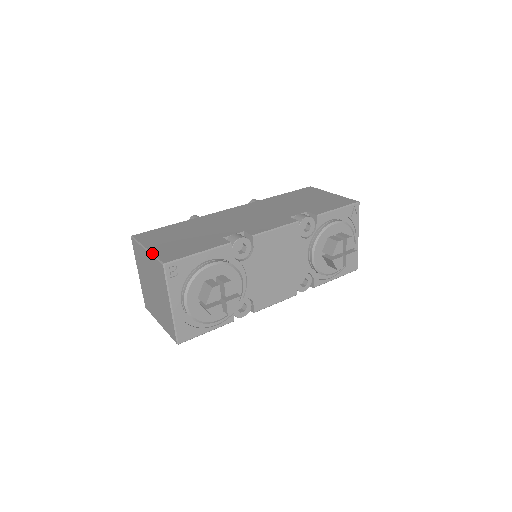
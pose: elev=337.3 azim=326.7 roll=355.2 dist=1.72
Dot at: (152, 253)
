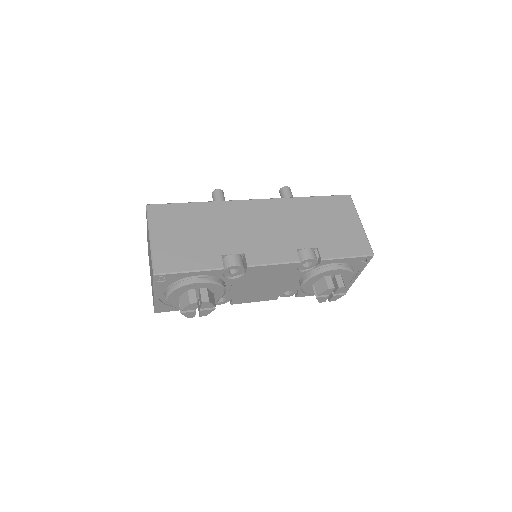
Dot at: (152, 250)
